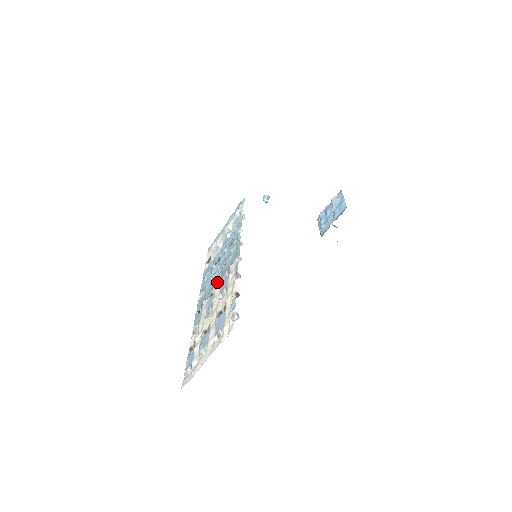
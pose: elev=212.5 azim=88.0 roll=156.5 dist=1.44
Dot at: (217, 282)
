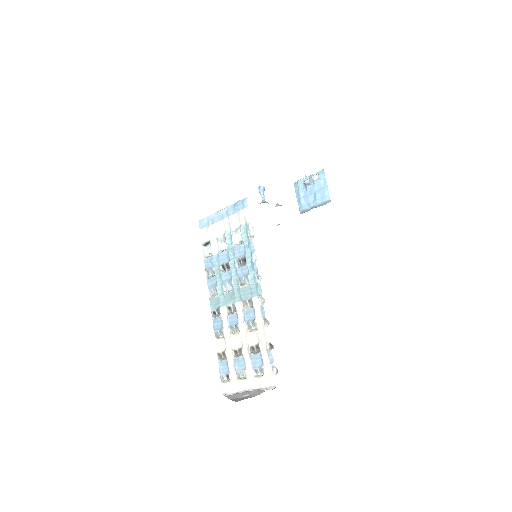
Dot at: (235, 300)
